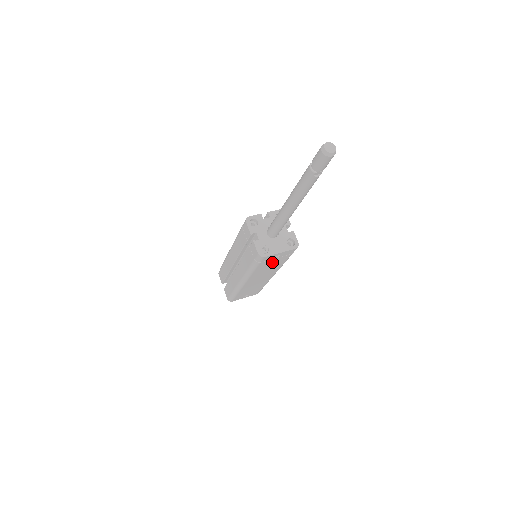
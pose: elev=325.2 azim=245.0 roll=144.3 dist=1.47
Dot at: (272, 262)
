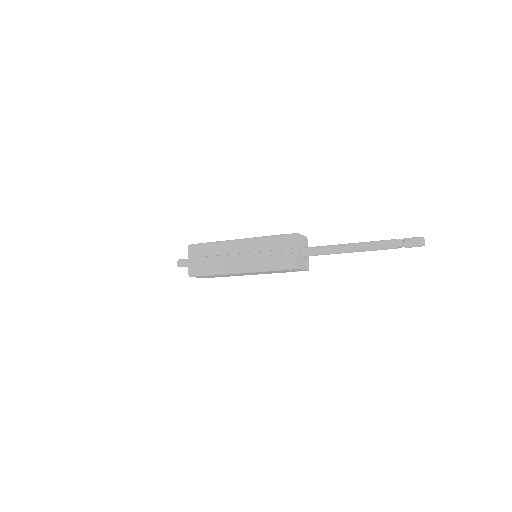
Dot at: (284, 271)
